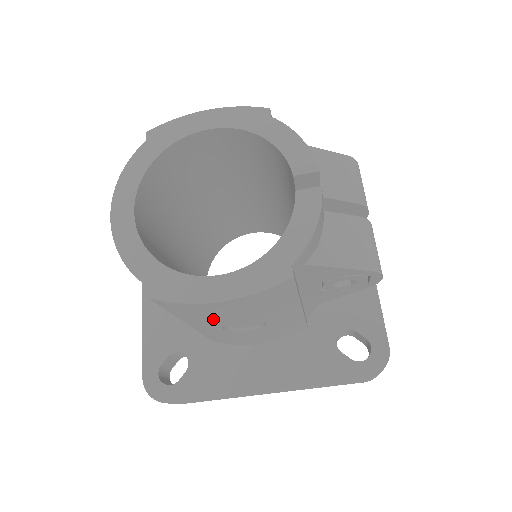
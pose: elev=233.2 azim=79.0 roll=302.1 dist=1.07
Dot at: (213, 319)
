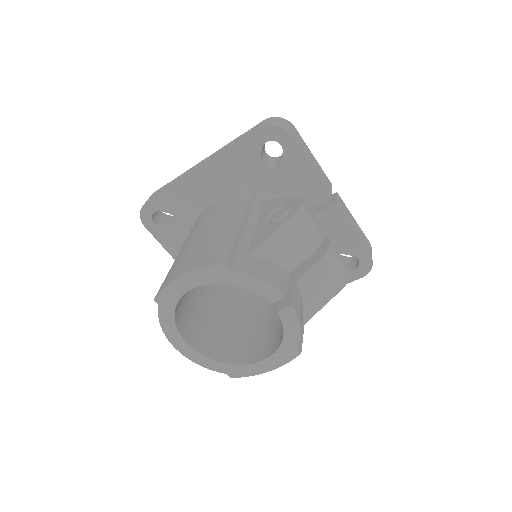
Dot at: occluded
